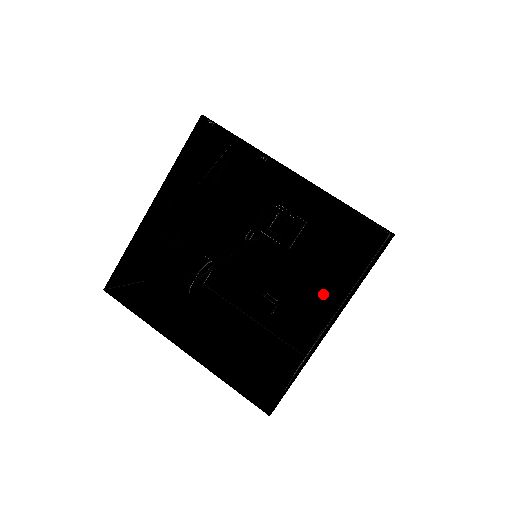
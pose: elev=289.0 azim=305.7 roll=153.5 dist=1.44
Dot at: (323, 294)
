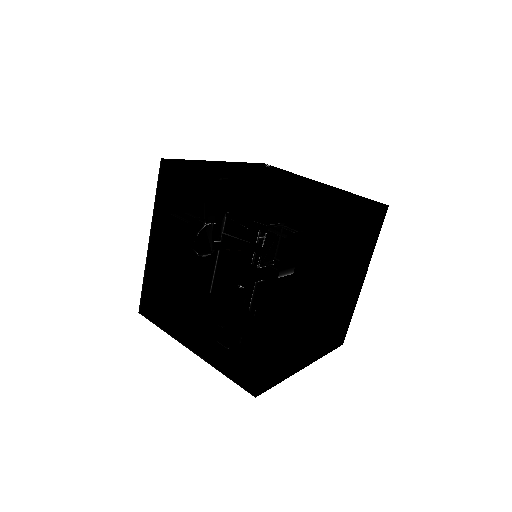
Dot at: (283, 360)
